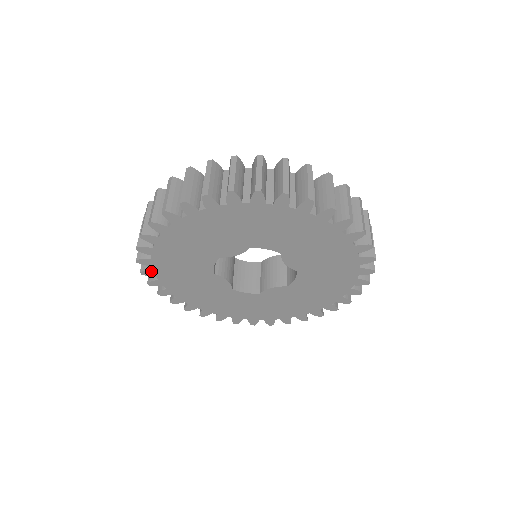
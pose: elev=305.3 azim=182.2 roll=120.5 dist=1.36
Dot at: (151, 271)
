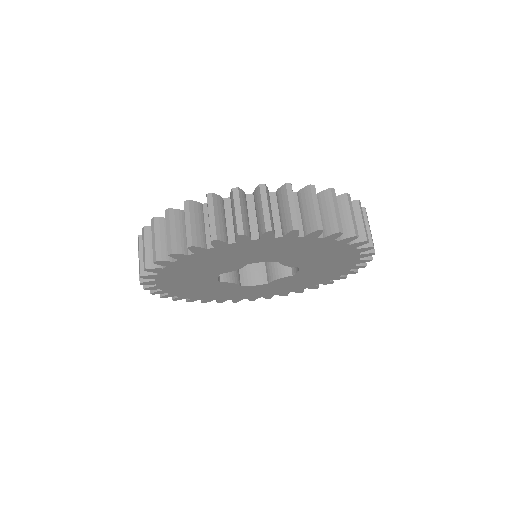
Dot at: (160, 291)
